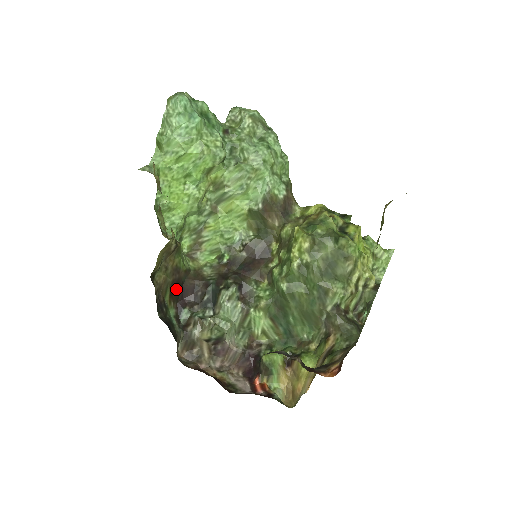
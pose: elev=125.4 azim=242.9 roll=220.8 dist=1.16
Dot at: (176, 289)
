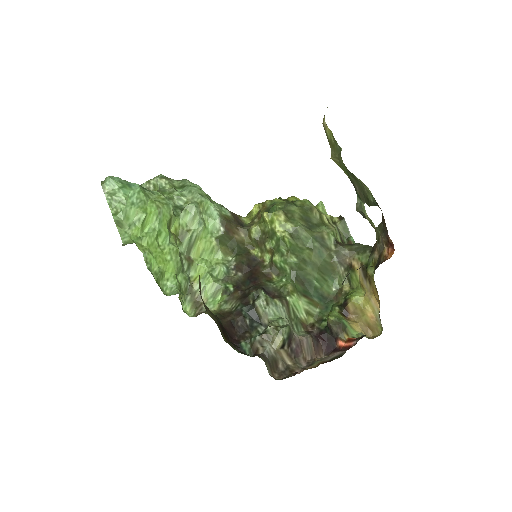
Dot at: (223, 330)
